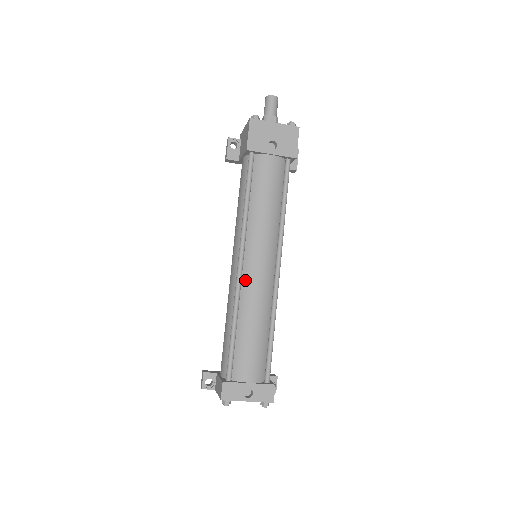
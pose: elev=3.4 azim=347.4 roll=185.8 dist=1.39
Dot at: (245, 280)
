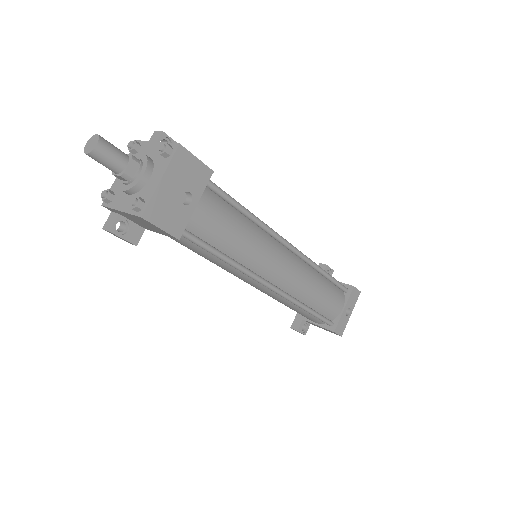
Dot at: (284, 287)
